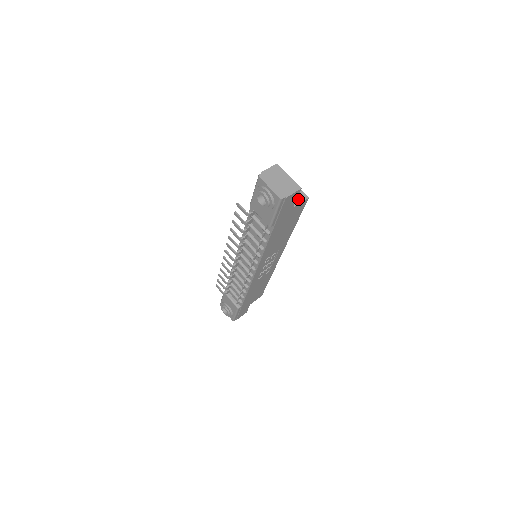
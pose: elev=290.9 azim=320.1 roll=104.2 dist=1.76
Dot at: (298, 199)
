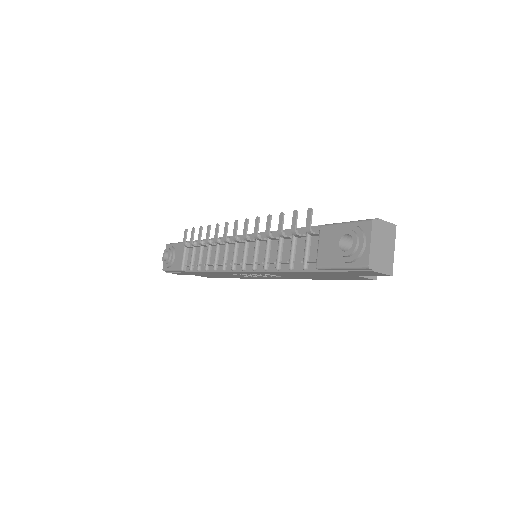
Dot at: occluded
